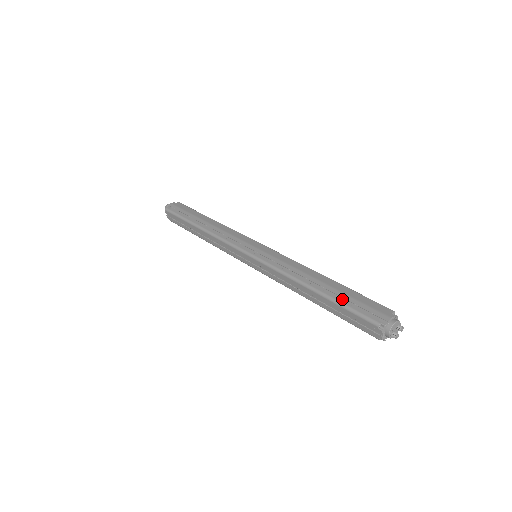
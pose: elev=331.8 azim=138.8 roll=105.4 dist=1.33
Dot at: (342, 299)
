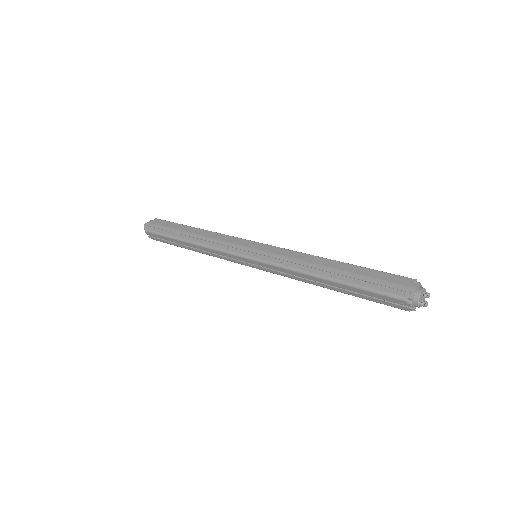
Dot at: (360, 281)
